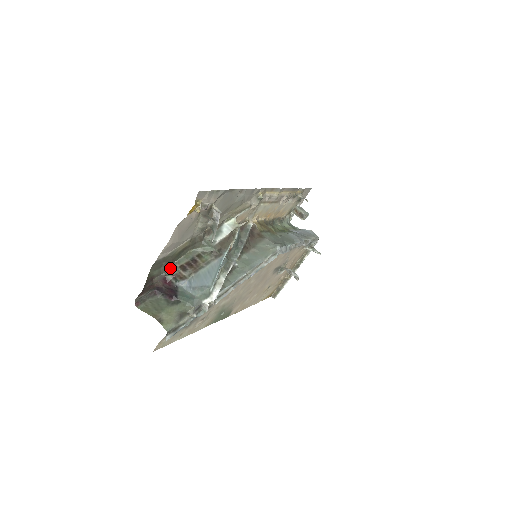
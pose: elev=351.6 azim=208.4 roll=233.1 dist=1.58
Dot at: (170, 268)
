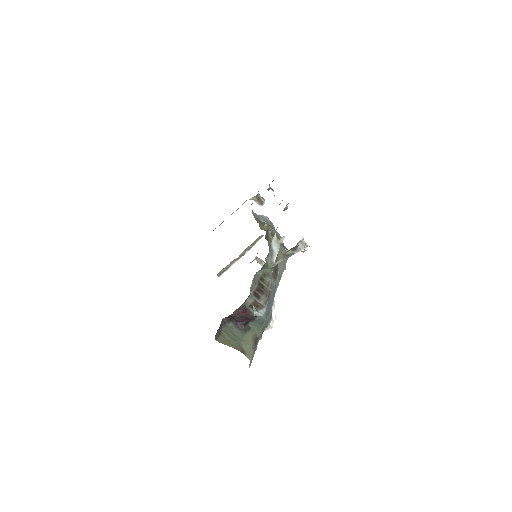
Dot at: (248, 297)
